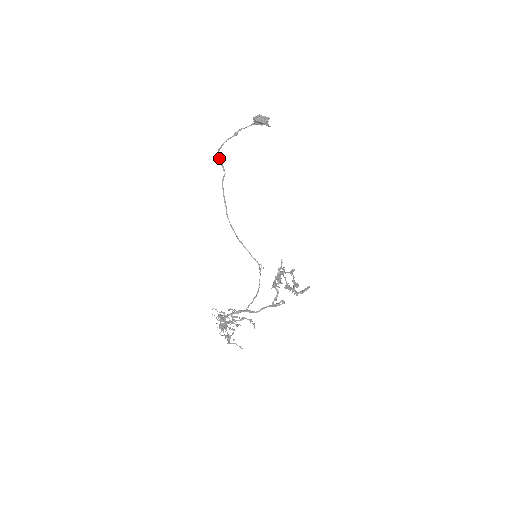
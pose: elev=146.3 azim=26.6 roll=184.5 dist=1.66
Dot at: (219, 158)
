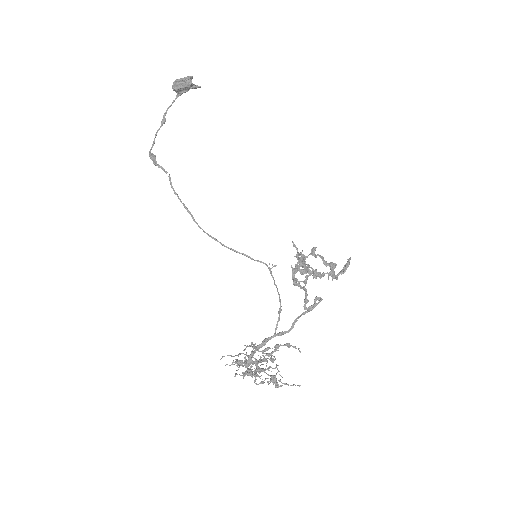
Dot at: (152, 160)
